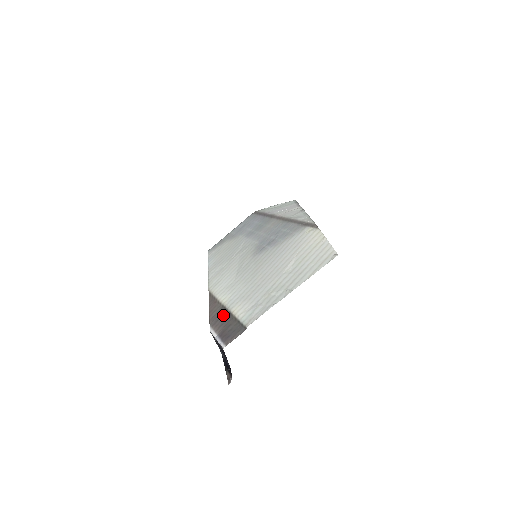
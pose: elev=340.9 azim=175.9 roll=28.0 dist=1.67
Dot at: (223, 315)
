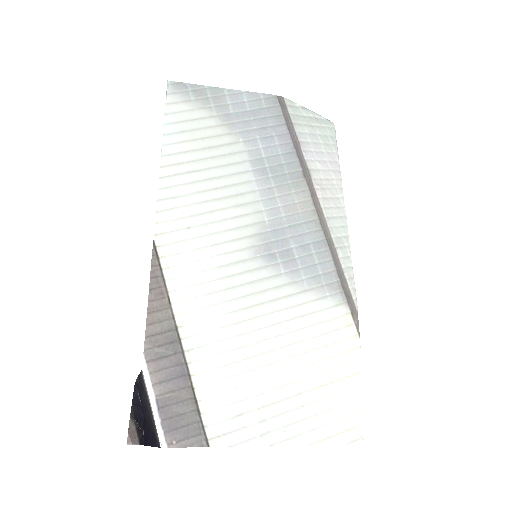
Dot at: (174, 357)
